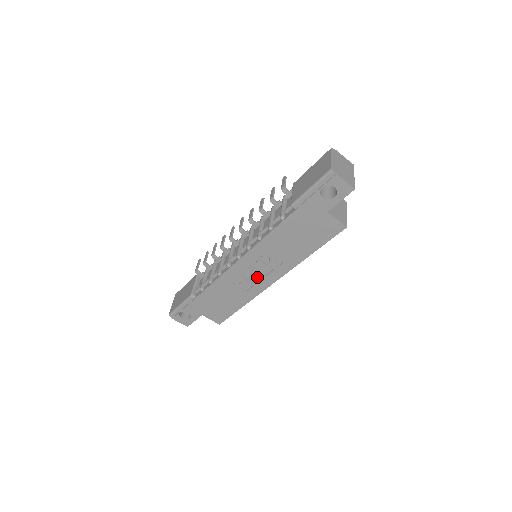
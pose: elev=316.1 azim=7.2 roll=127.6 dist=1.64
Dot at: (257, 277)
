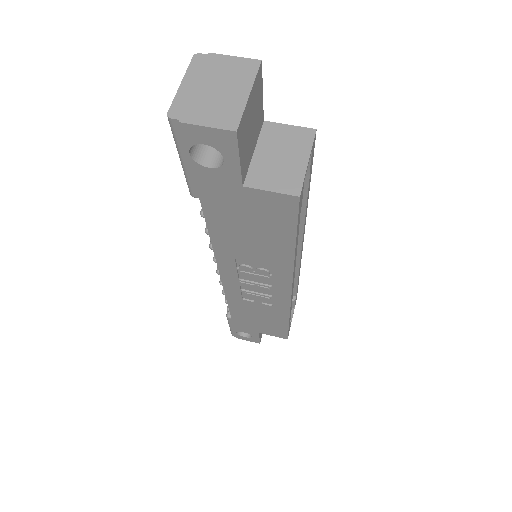
Dot at: (264, 290)
